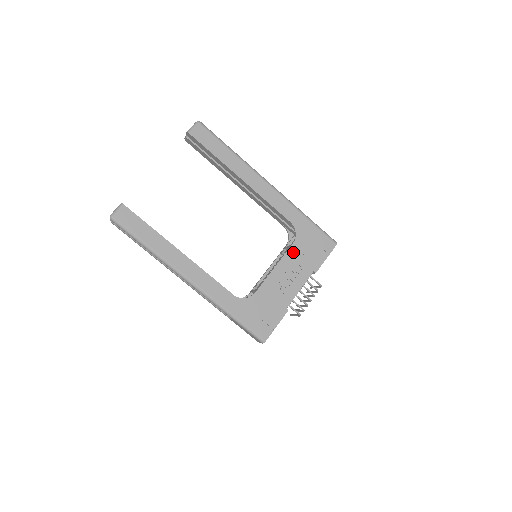
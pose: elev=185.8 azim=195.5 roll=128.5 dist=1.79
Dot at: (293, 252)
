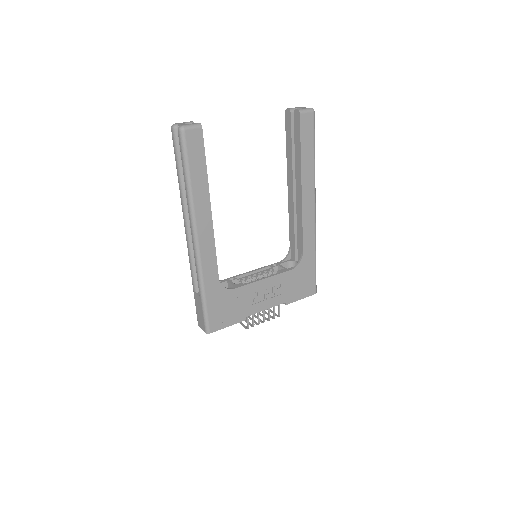
Dot at: (286, 277)
